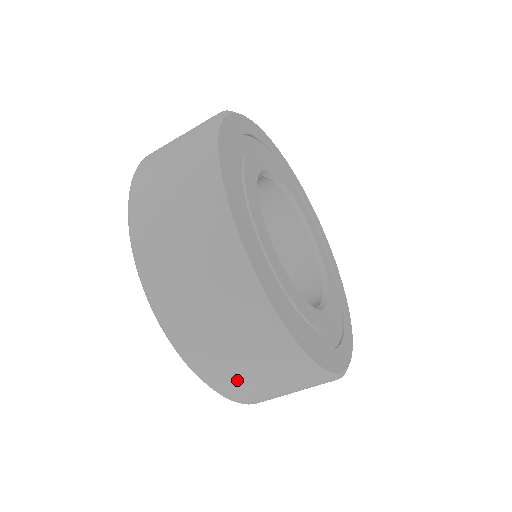
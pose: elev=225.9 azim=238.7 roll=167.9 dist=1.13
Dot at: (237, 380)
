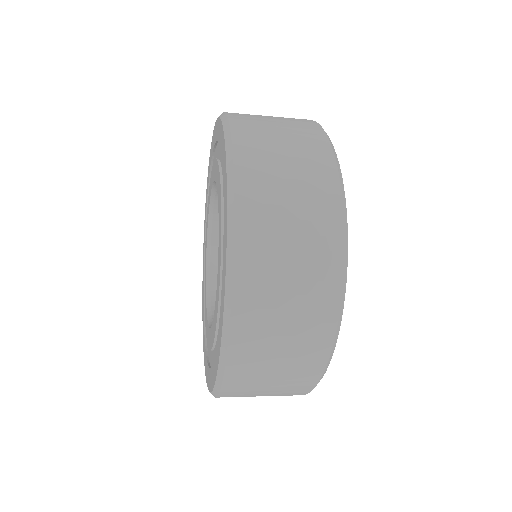
Dot at: (253, 379)
